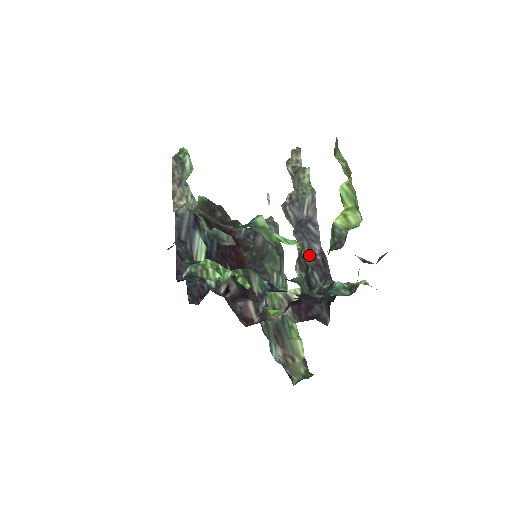
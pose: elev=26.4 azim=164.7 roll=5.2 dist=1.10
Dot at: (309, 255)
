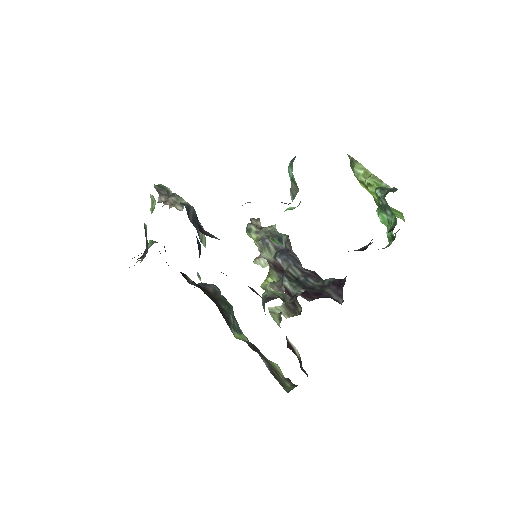
Dot at: (297, 270)
